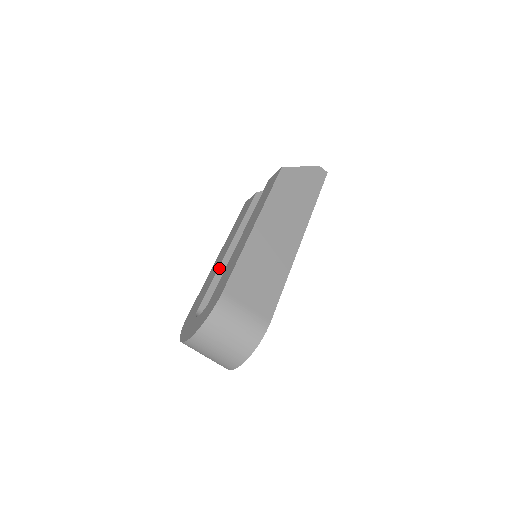
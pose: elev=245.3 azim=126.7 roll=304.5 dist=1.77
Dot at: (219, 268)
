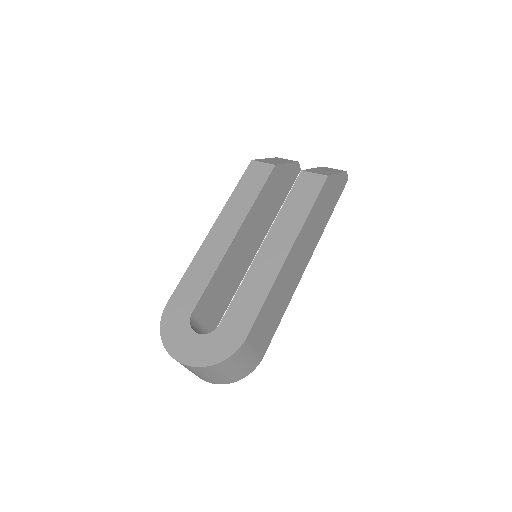
Dot at: (220, 264)
